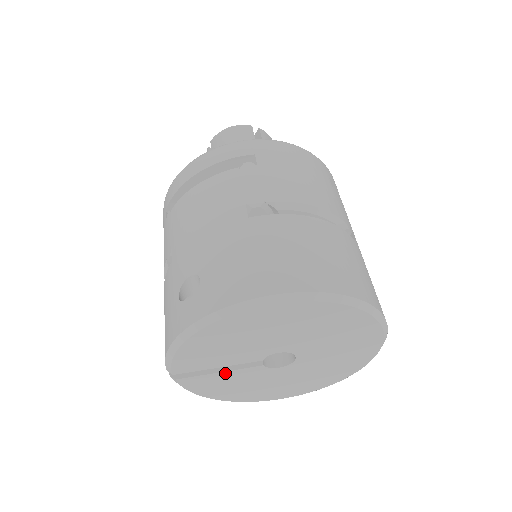
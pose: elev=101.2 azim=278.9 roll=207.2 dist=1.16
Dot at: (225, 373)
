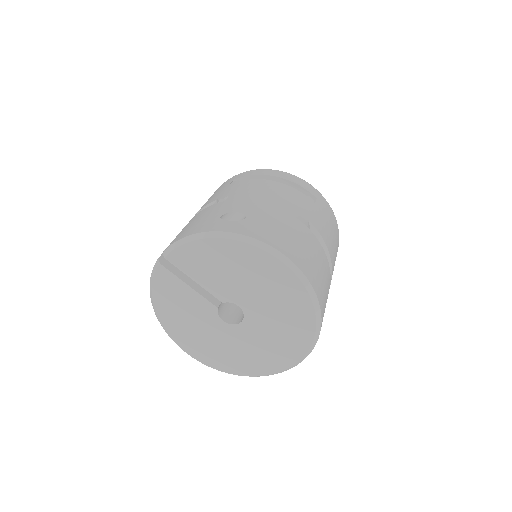
Dot at: (191, 290)
